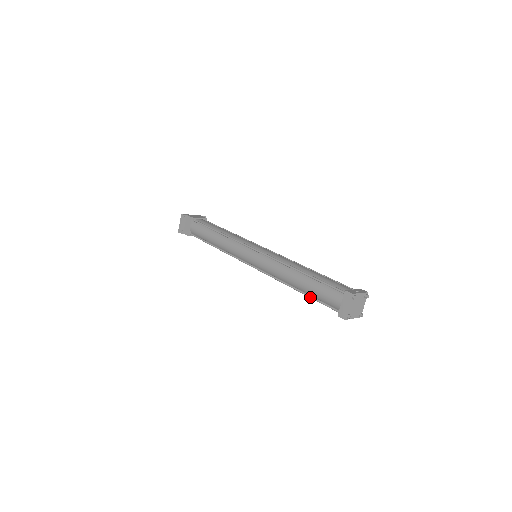
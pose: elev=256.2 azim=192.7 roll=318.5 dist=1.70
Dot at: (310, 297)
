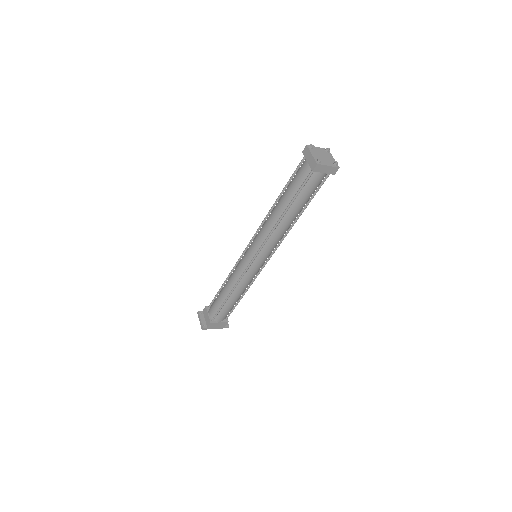
Dot at: (293, 199)
